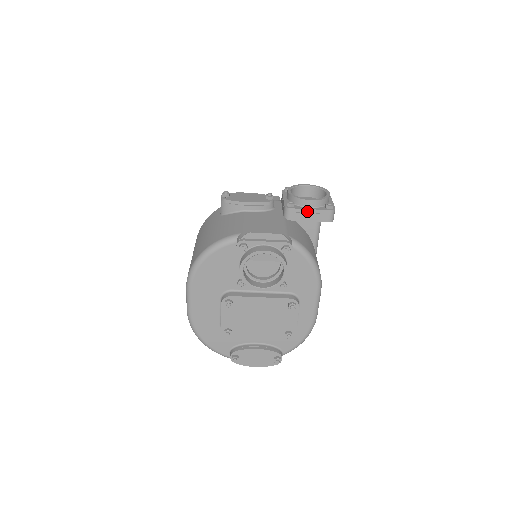
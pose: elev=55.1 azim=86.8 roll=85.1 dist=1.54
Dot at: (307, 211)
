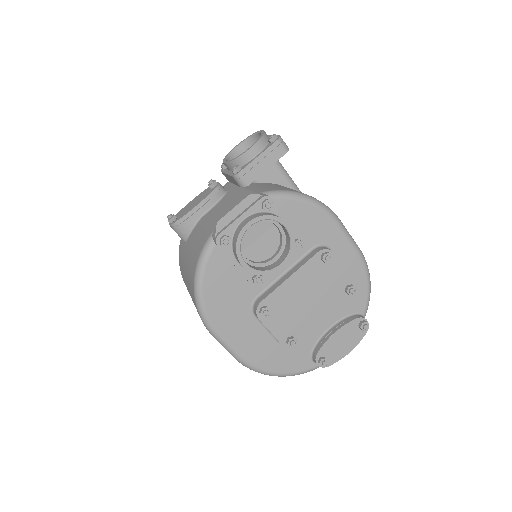
Dot at: (257, 161)
